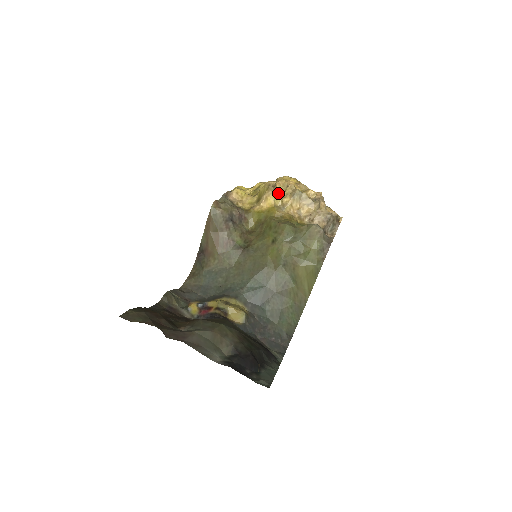
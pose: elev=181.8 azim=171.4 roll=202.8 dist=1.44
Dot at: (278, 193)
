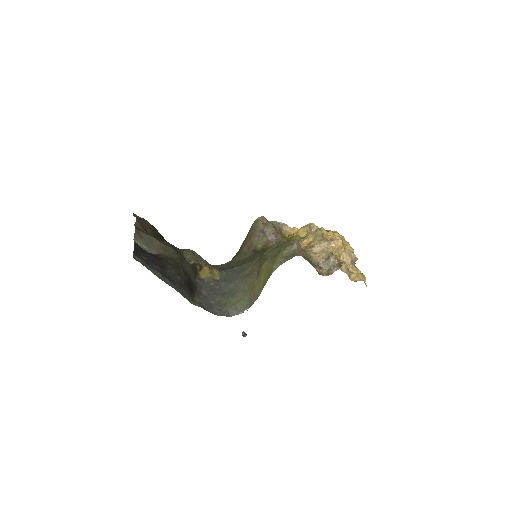
Dot at: occluded
